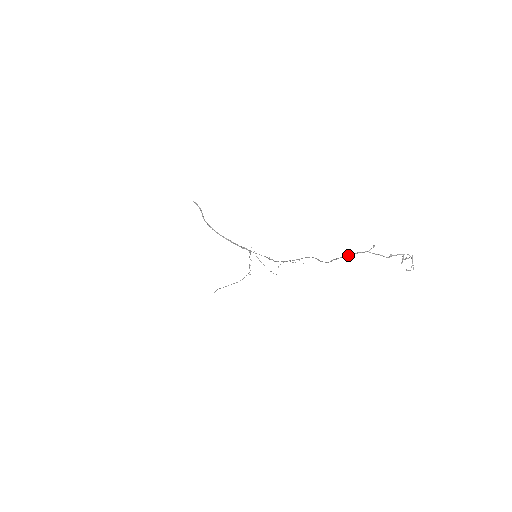
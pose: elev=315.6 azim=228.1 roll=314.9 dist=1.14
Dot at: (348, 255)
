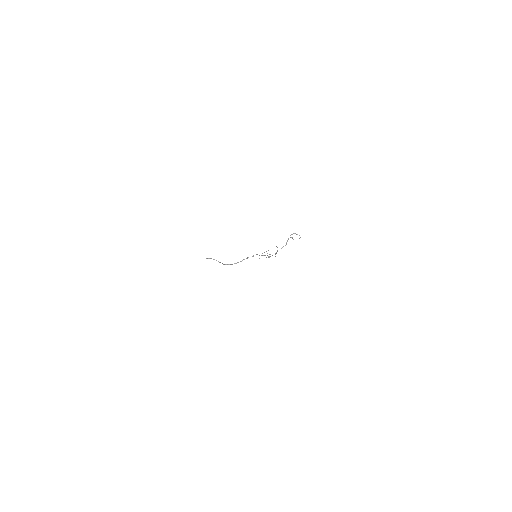
Dot at: occluded
